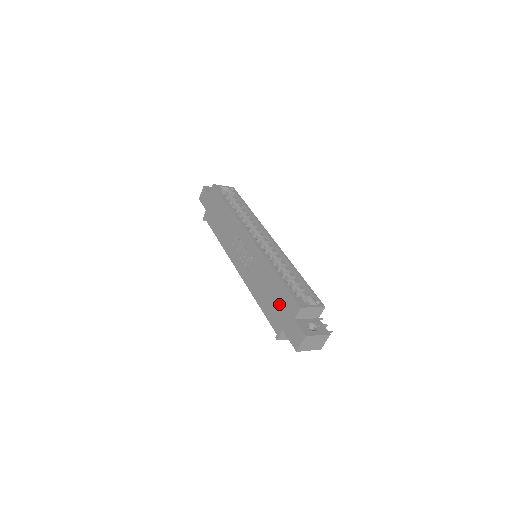
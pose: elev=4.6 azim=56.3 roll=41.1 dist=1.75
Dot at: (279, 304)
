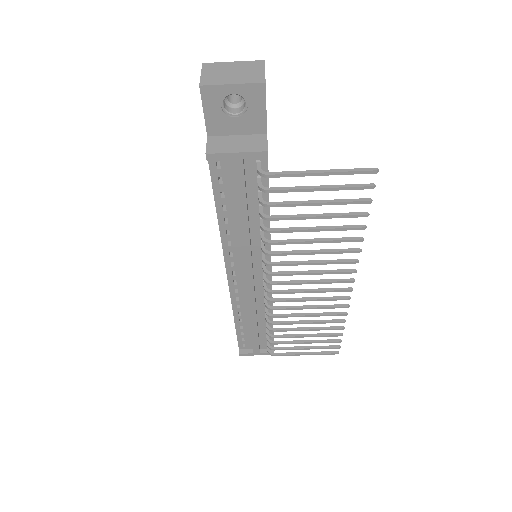
Dot at: occluded
